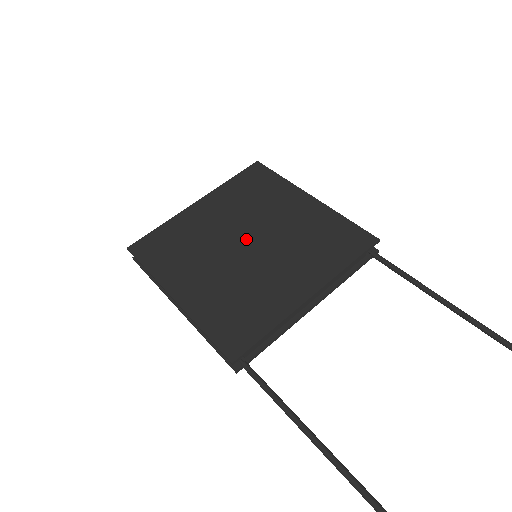
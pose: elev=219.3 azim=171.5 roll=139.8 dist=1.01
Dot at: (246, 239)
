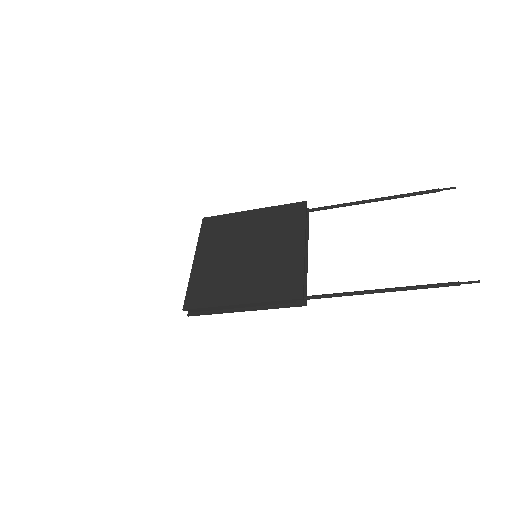
Dot at: (244, 252)
